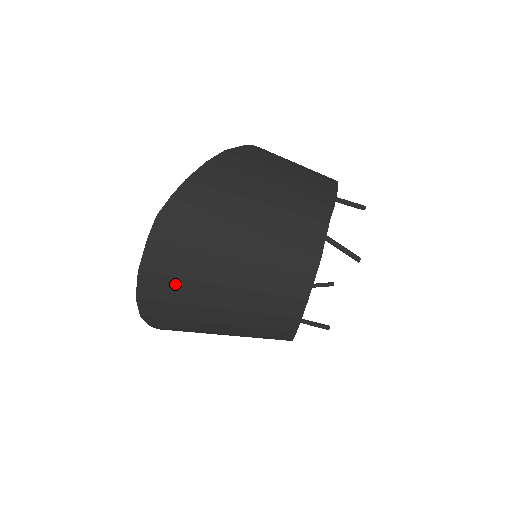
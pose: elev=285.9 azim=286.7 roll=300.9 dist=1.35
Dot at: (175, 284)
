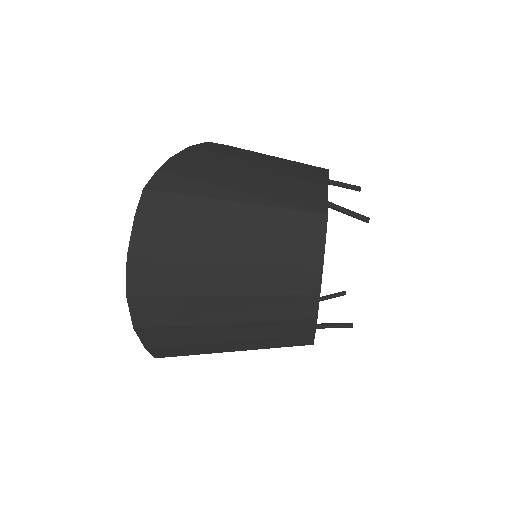
Dot at: (170, 269)
